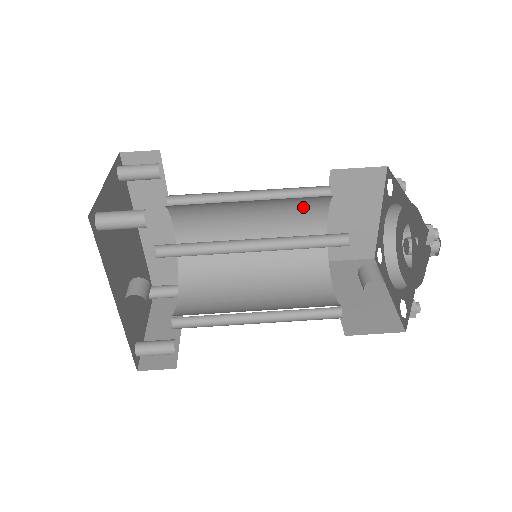
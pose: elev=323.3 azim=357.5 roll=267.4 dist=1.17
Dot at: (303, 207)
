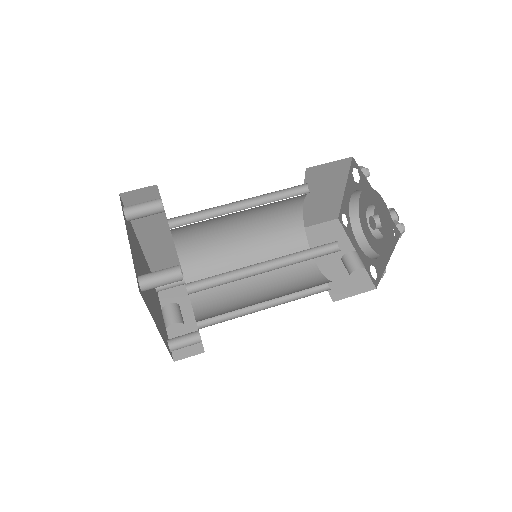
Dot at: (284, 201)
